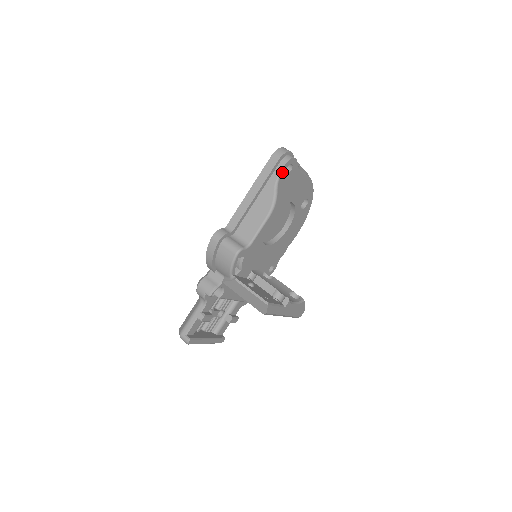
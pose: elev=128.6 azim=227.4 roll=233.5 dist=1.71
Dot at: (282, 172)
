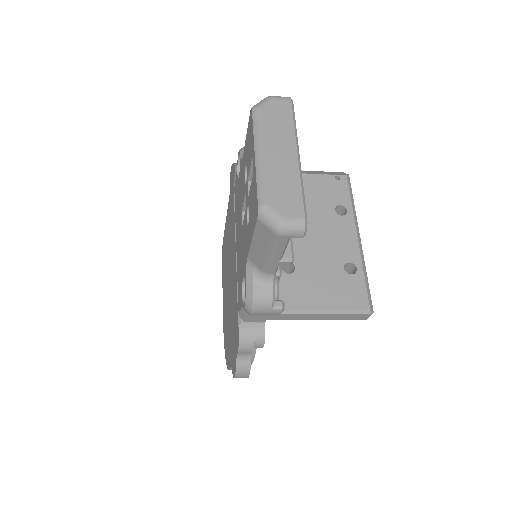
Dot at: occluded
